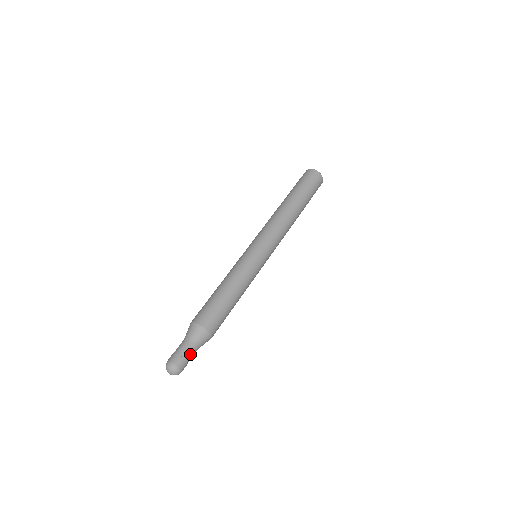
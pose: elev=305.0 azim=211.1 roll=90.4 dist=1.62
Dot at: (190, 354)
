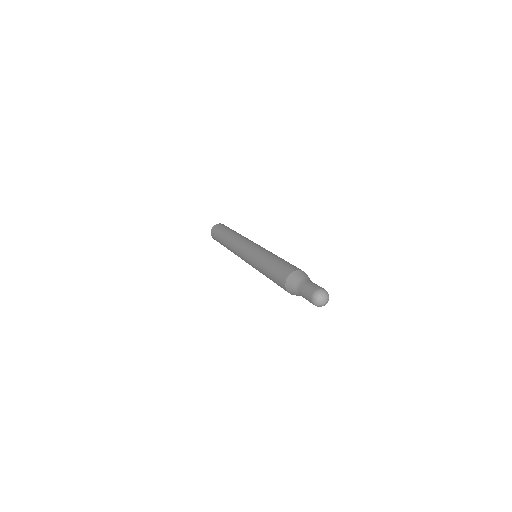
Dot at: occluded
